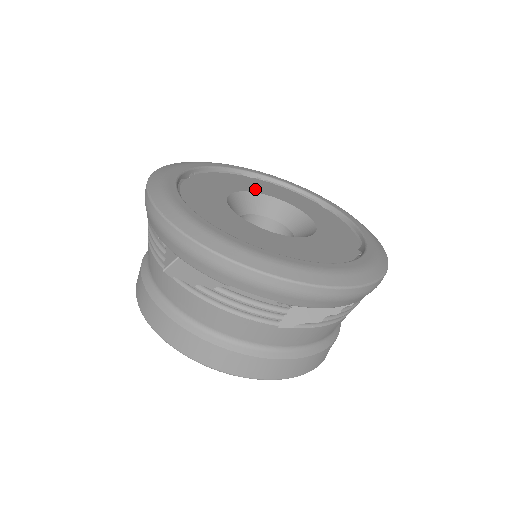
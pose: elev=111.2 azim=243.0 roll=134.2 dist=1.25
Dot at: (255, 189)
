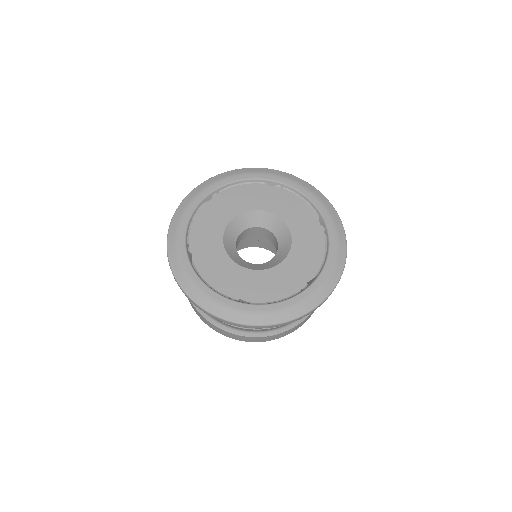
Dot at: (226, 216)
